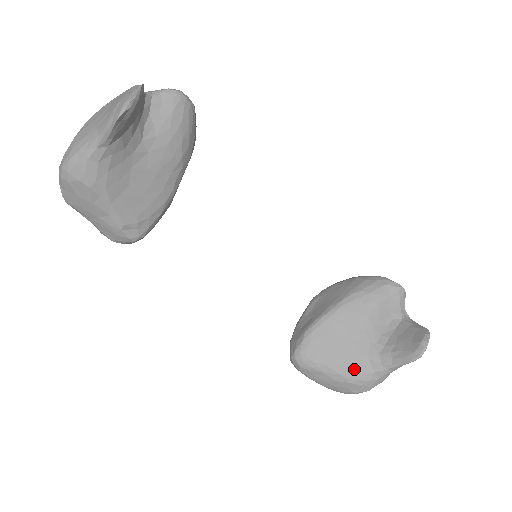
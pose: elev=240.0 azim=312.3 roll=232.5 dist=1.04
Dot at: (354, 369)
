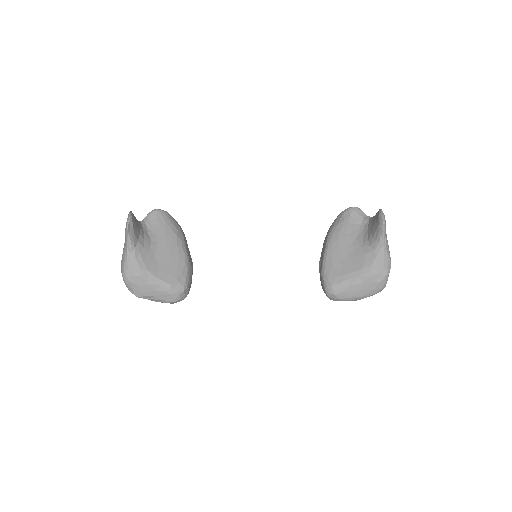
Dot at: (364, 267)
